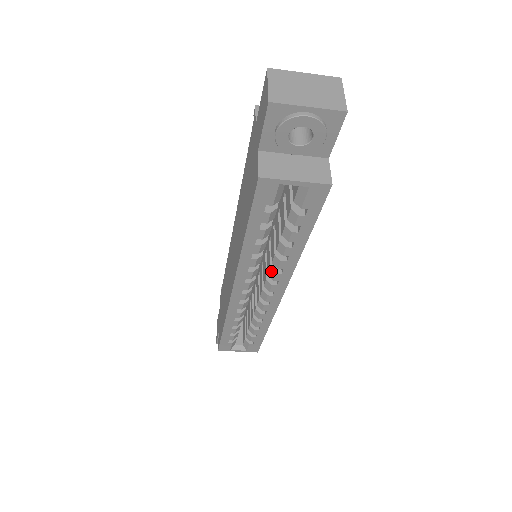
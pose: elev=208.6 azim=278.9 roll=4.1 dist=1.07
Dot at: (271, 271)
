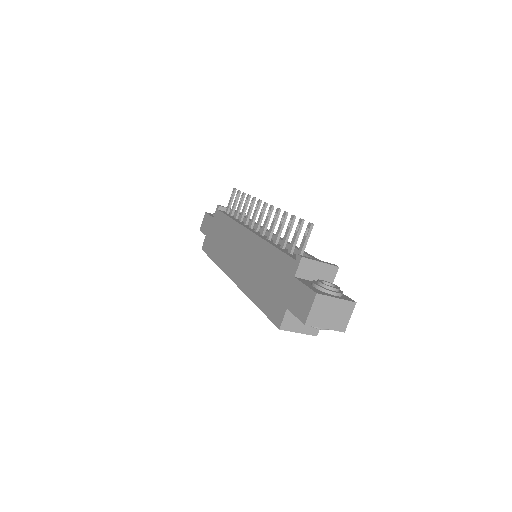
Dot at: occluded
